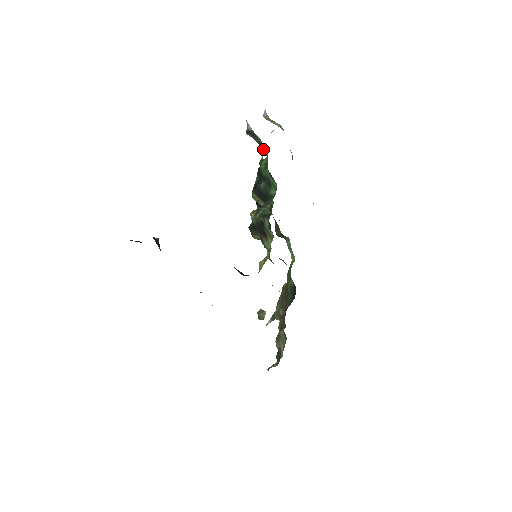
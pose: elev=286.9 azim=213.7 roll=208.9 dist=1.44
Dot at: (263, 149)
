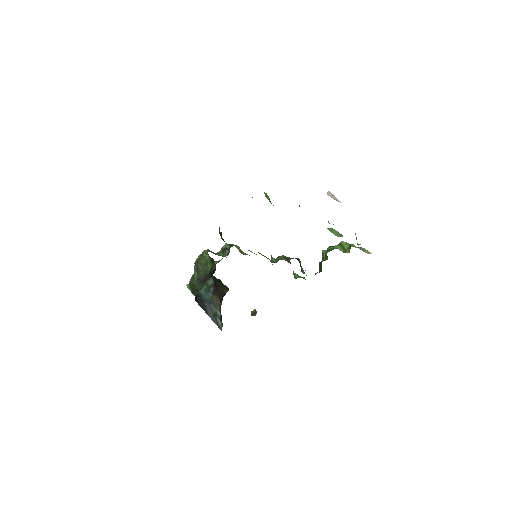
Dot at: occluded
